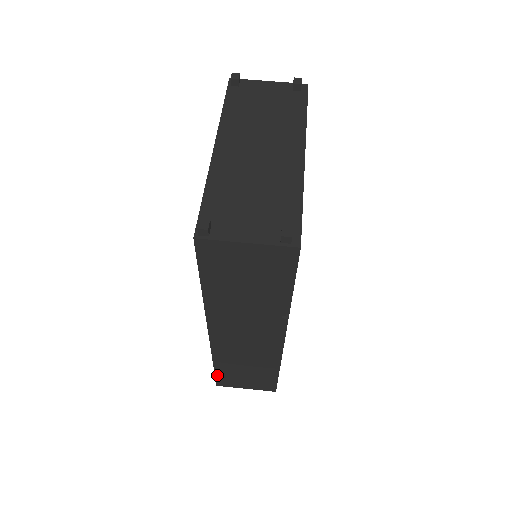
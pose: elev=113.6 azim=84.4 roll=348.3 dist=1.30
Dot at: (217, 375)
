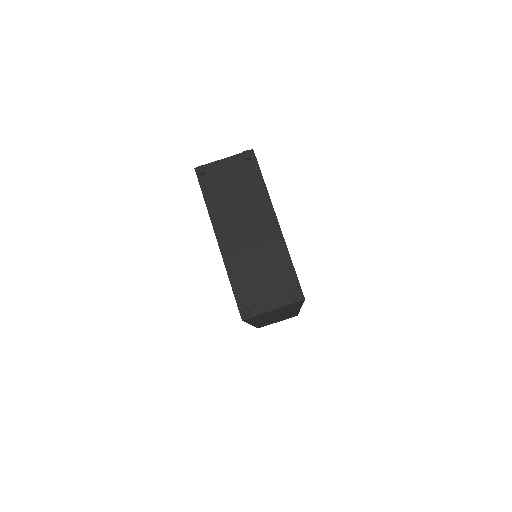
Dot at: (258, 327)
